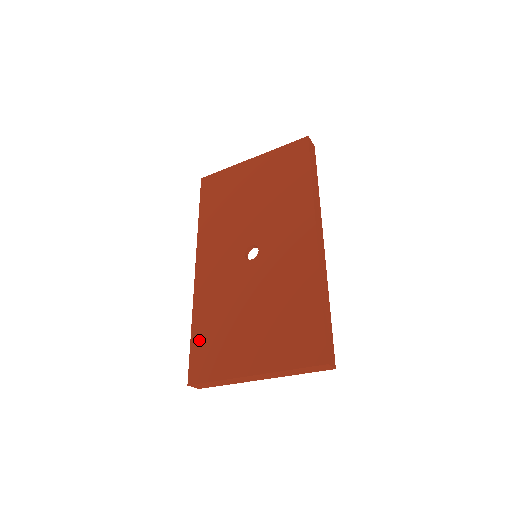
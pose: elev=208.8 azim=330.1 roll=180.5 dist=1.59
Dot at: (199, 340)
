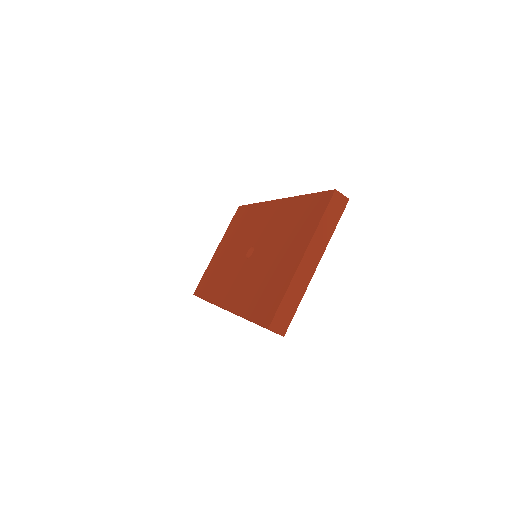
Dot at: (254, 310)
